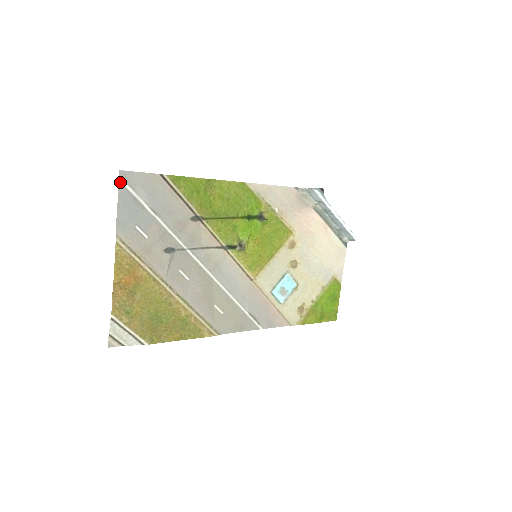
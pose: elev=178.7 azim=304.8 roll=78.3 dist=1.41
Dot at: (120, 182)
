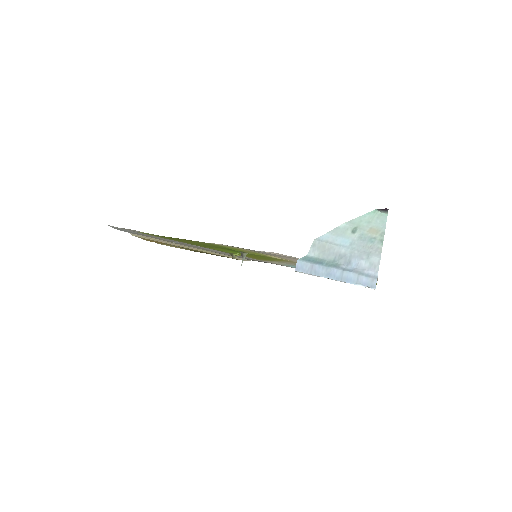
Dot at: (109, 225)
